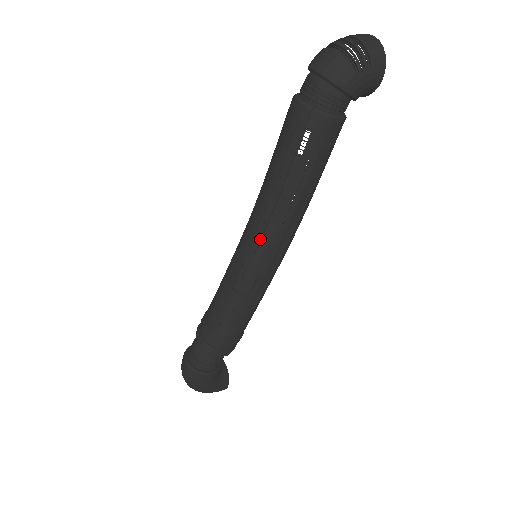
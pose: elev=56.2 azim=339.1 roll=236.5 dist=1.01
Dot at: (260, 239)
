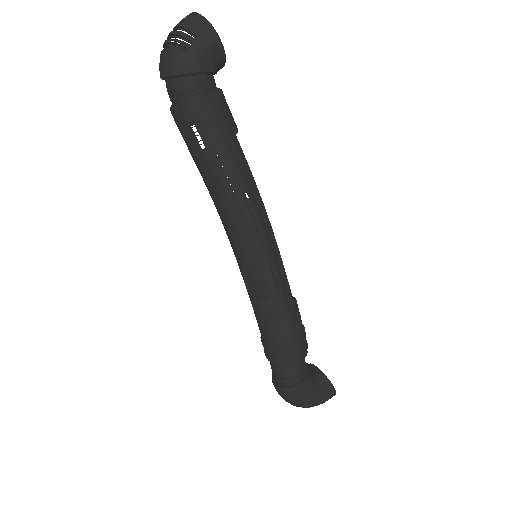
Dot at: (237, 240)
